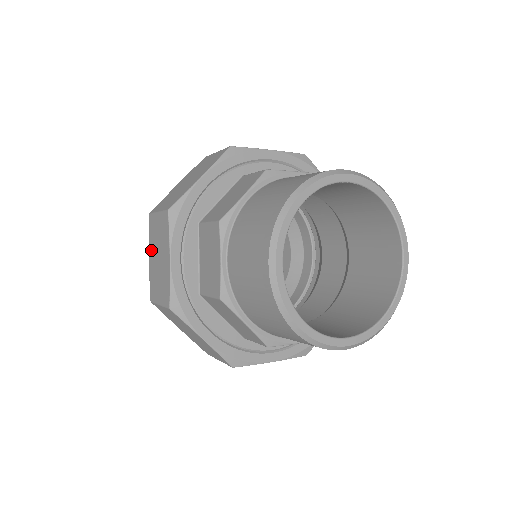
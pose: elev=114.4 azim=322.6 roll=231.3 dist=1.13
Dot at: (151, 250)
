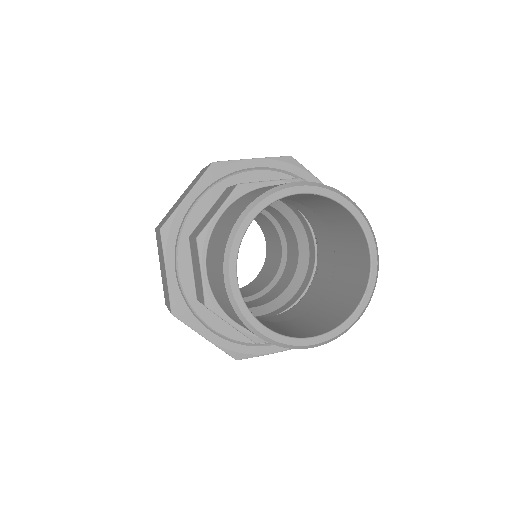
Dot at: (160, 261)
